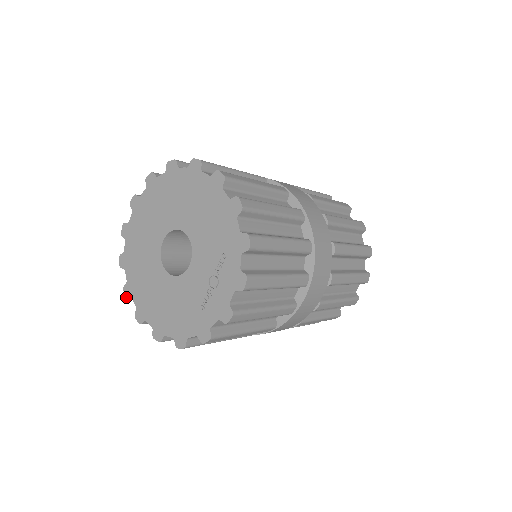
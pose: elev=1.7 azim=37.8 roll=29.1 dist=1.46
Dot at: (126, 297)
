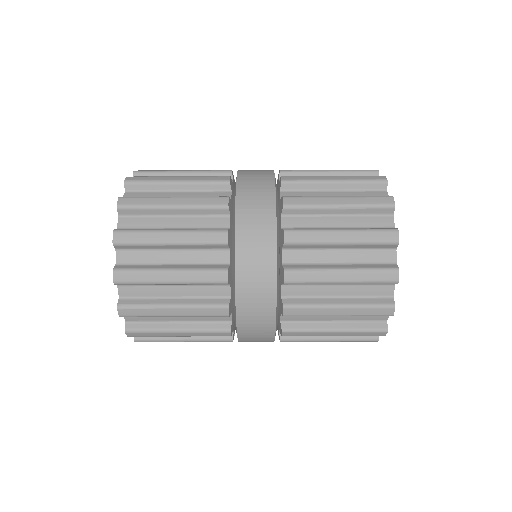
Dot at: occluded
